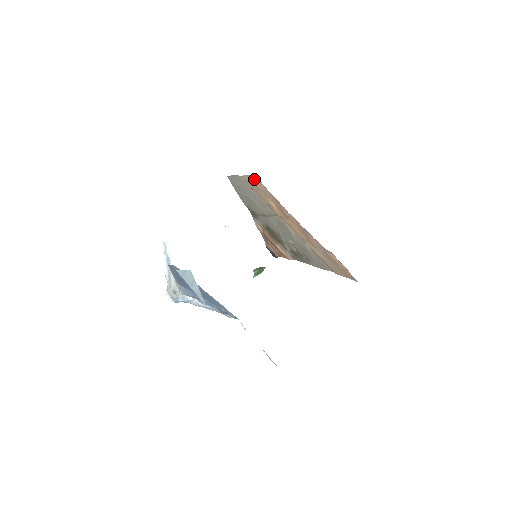
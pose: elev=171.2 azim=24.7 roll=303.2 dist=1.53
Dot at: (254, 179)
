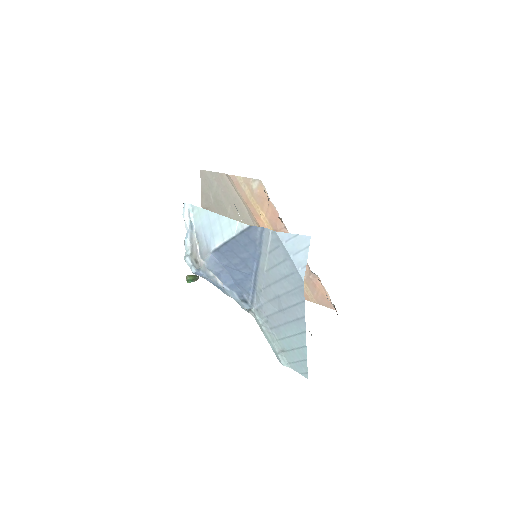
Dot at: (256, 183)
